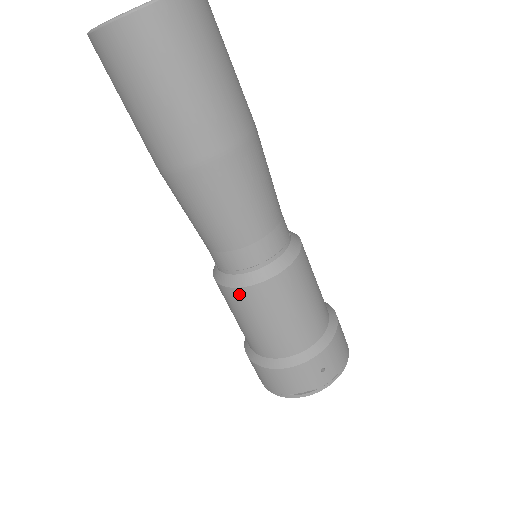
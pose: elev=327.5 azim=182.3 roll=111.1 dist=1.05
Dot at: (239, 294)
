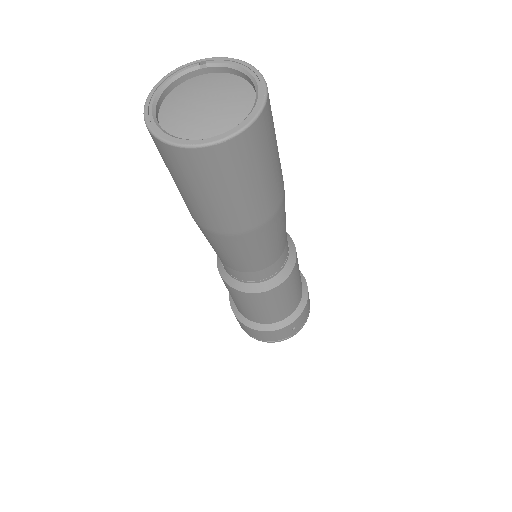
Dot at: (245, 295)
